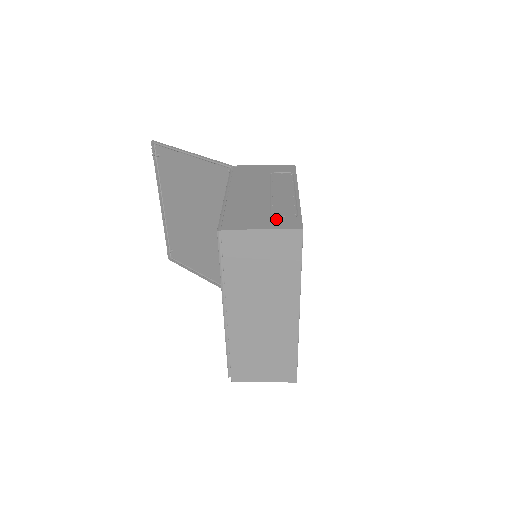
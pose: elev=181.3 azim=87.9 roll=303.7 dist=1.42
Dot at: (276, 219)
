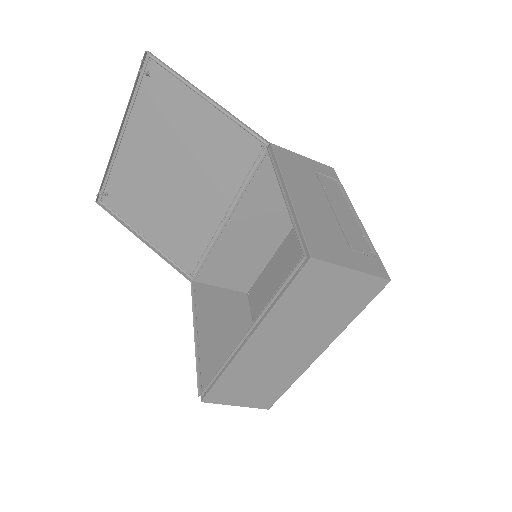
Dot at: (359, 255)
